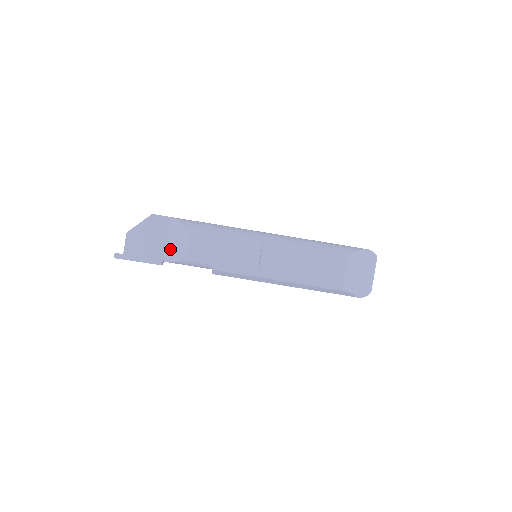
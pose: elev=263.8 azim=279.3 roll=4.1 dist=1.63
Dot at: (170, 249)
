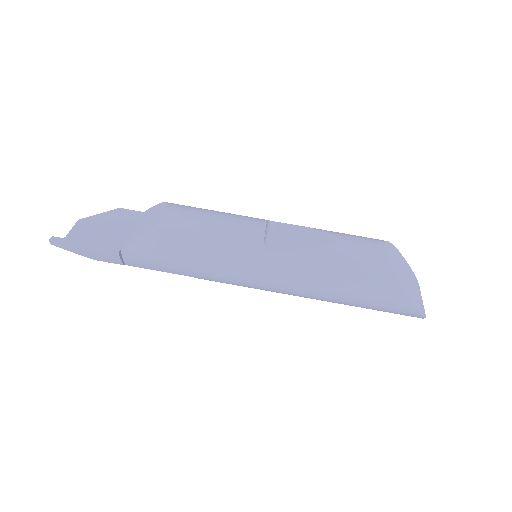
Dot at: (136, 232)
